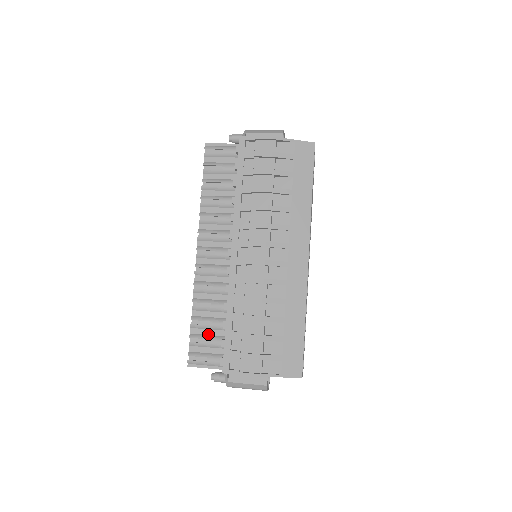
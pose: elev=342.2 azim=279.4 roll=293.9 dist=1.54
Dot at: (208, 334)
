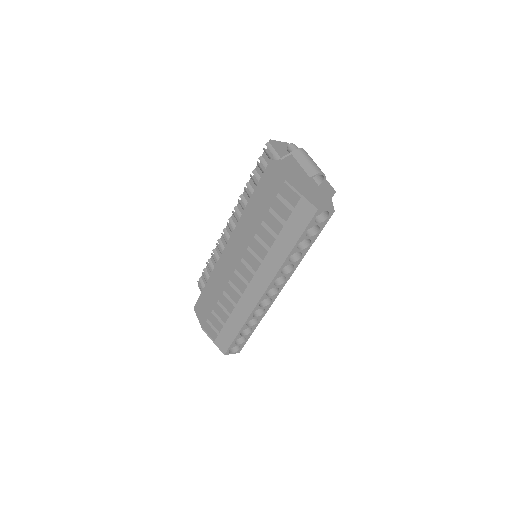
Dot at: occluded
